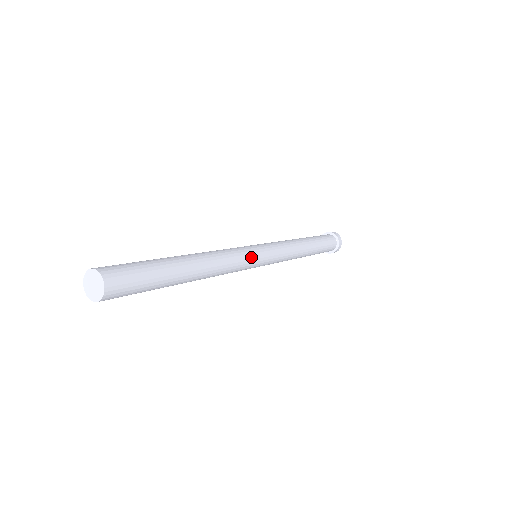
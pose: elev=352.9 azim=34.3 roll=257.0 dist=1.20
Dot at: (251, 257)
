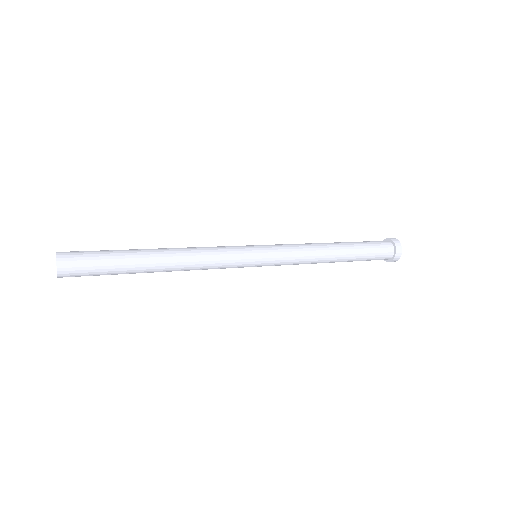
Dot at: (238, 257)
